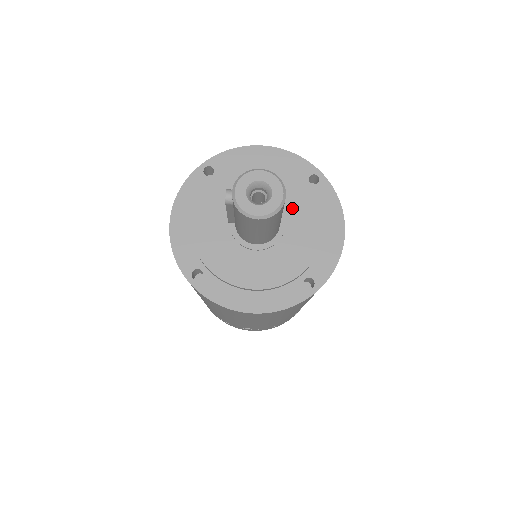
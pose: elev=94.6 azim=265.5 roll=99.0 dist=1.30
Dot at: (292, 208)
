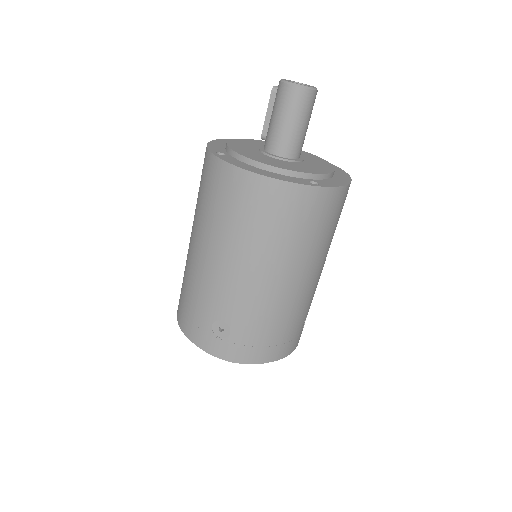
Dot at: (311, 160)
